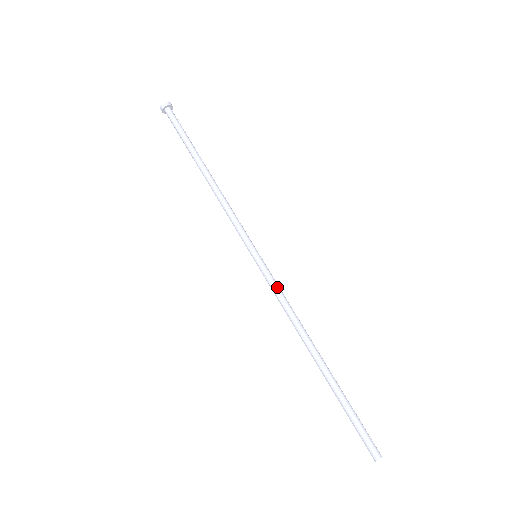
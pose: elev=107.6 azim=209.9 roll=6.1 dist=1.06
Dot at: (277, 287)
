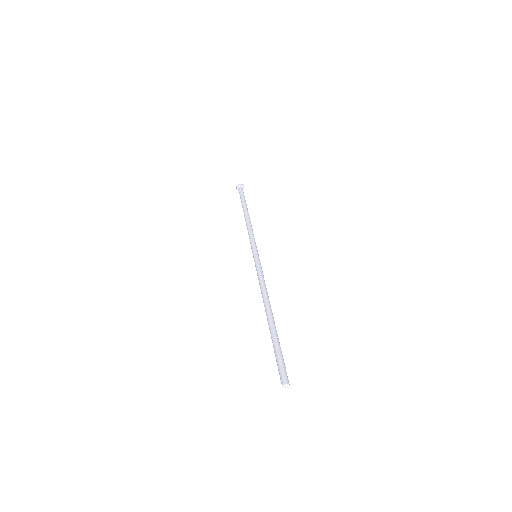
Dot at: (259, 271)
